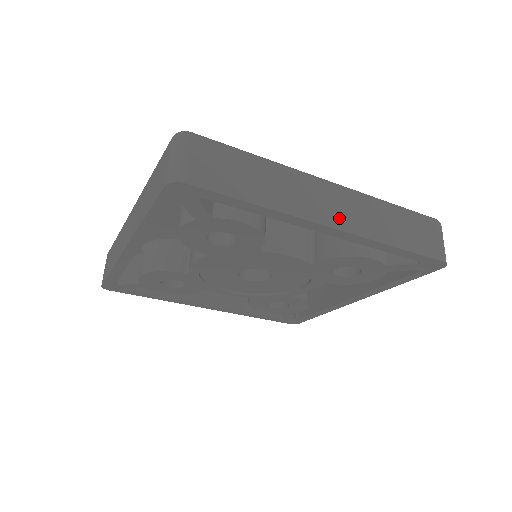
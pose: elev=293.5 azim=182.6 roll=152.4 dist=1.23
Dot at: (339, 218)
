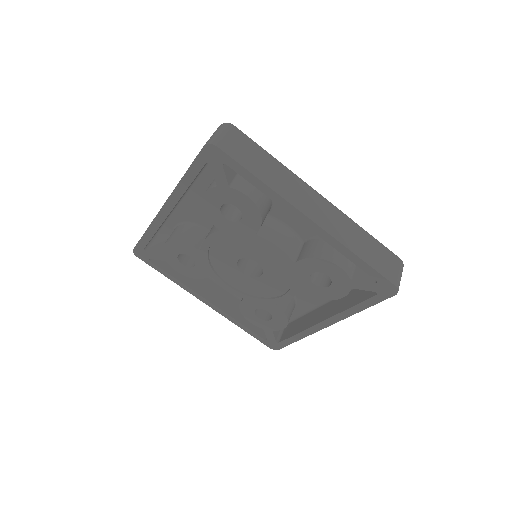
Dot at: (318, 217)
